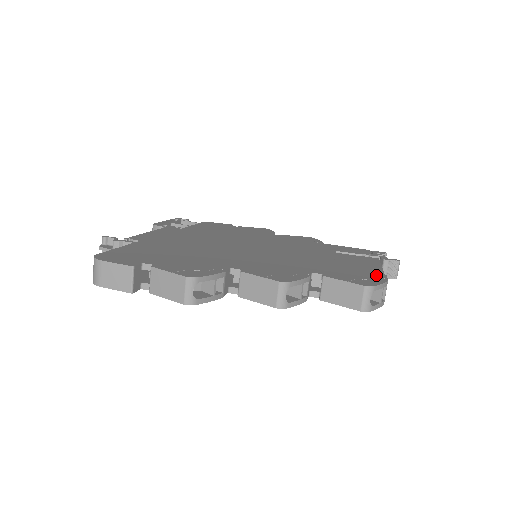
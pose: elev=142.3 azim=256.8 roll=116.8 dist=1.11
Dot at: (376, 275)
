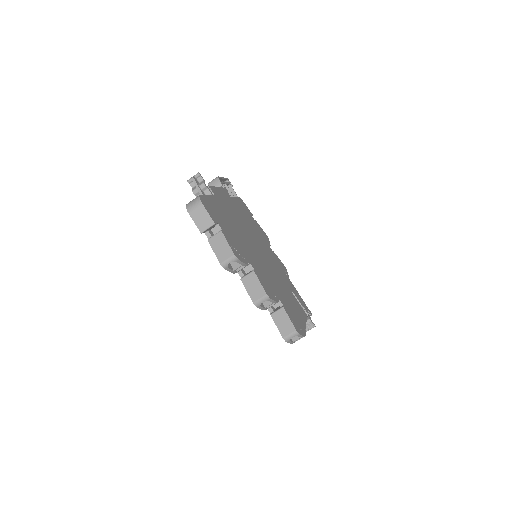
Dot at: (303, 327)
